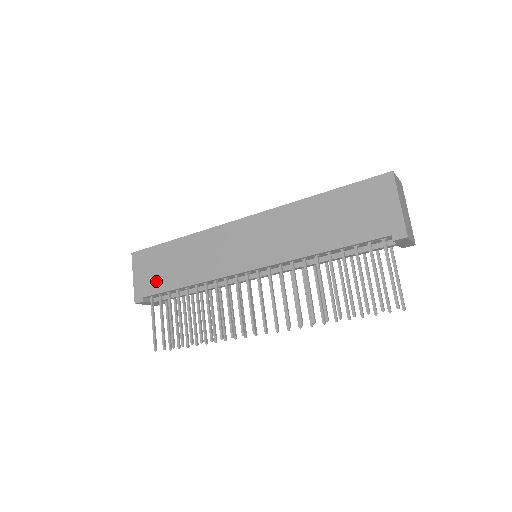
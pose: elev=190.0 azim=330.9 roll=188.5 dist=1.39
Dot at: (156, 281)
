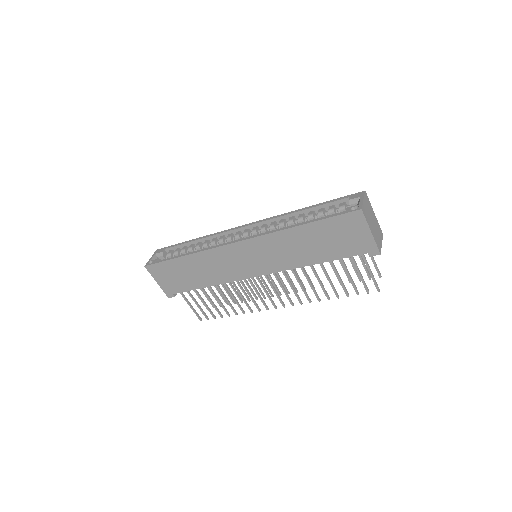
Dot at: (179, 284)
